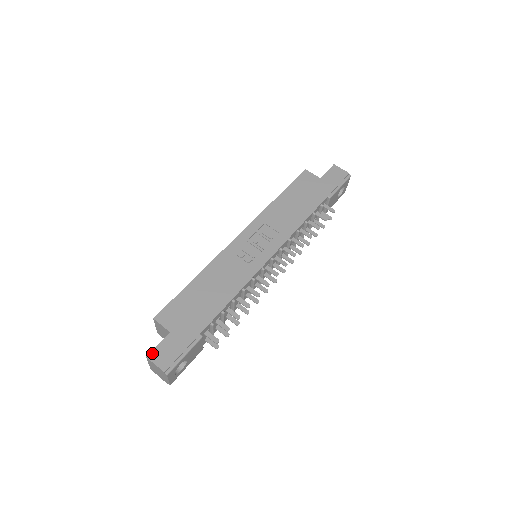
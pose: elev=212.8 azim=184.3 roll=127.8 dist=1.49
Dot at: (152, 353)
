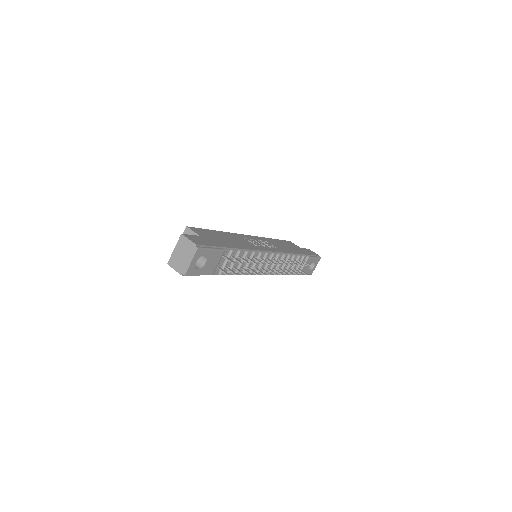
Dot at: (186, 235)
